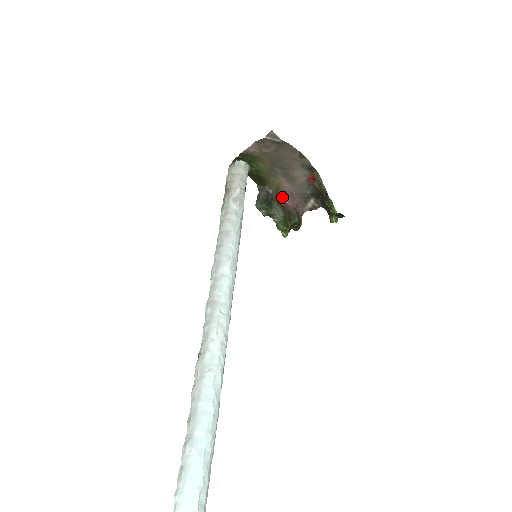
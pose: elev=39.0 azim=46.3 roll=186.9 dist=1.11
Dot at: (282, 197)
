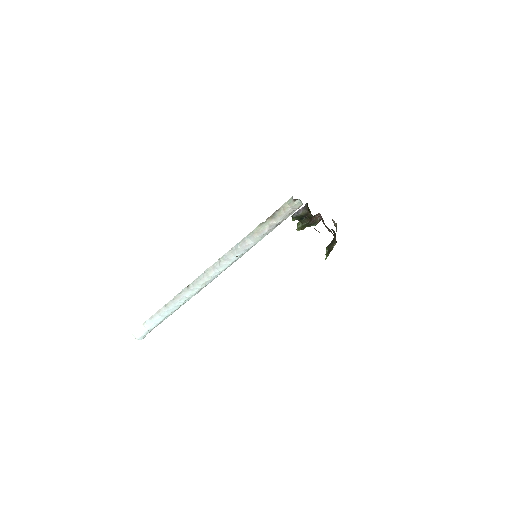
Dot at: (317, 214)
